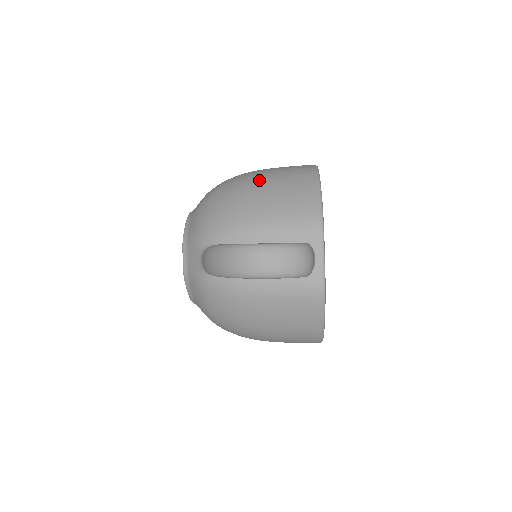
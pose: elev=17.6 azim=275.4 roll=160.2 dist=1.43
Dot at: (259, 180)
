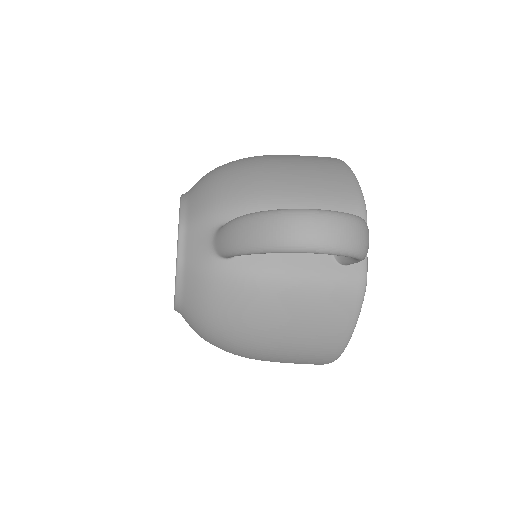
Dot at: (280, 159)
